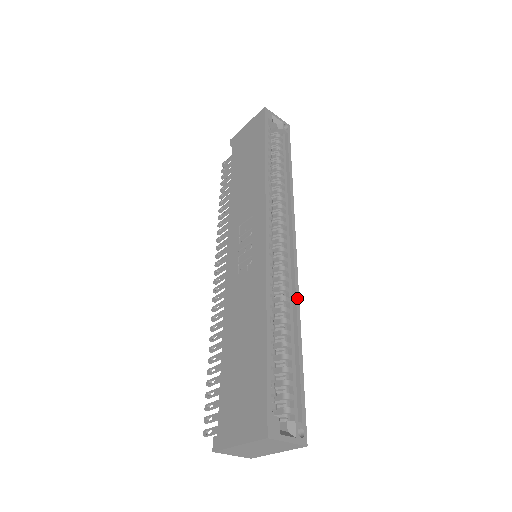
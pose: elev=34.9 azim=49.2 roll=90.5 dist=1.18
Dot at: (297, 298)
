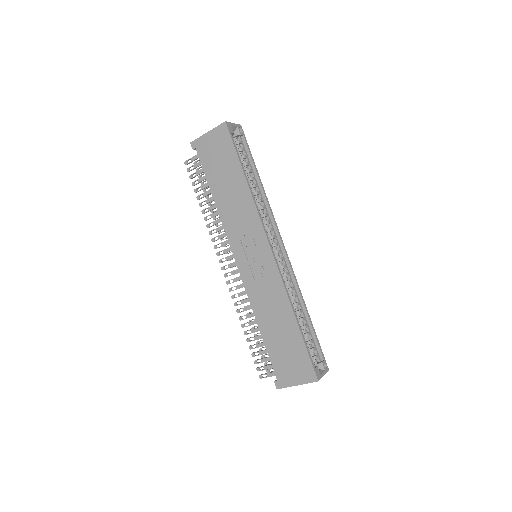
Dot at: (298, 285)
